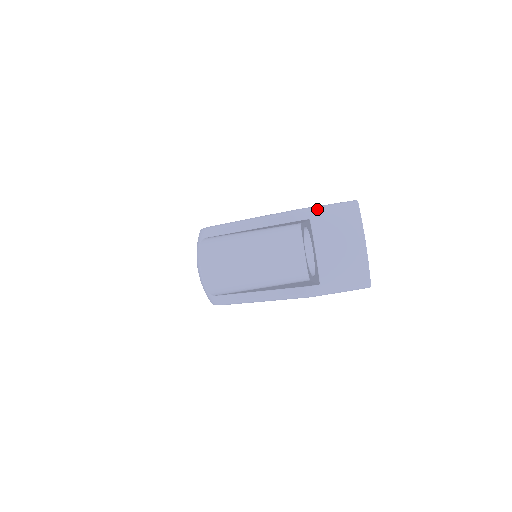
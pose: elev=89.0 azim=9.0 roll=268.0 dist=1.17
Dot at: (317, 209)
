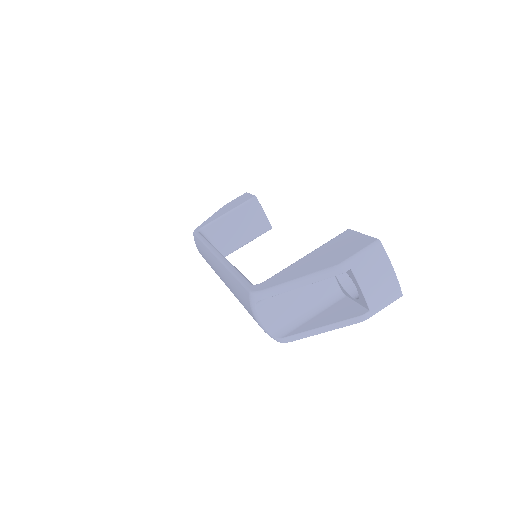
Dot at: (354, 259)
